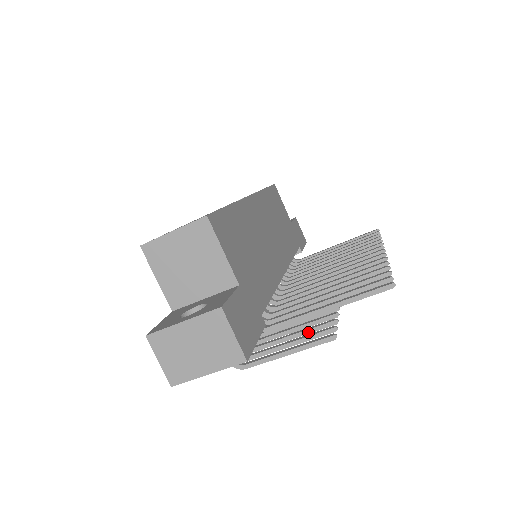
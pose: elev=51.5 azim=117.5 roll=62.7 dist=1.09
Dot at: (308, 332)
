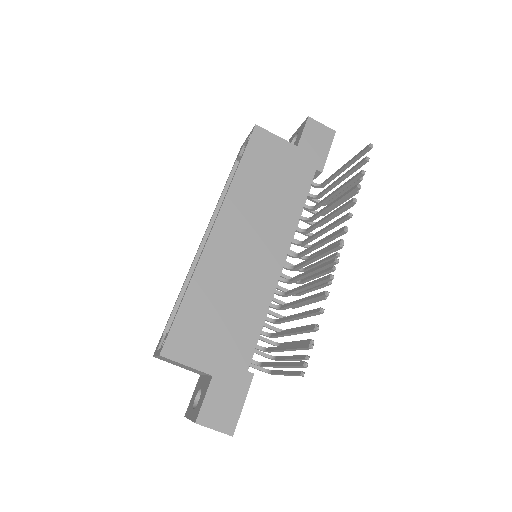
Dot at: occluded
